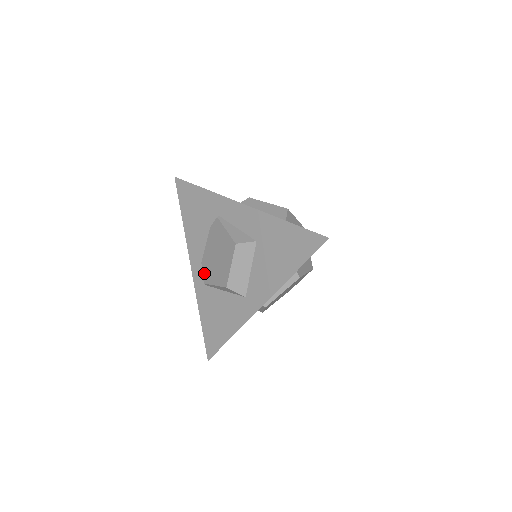
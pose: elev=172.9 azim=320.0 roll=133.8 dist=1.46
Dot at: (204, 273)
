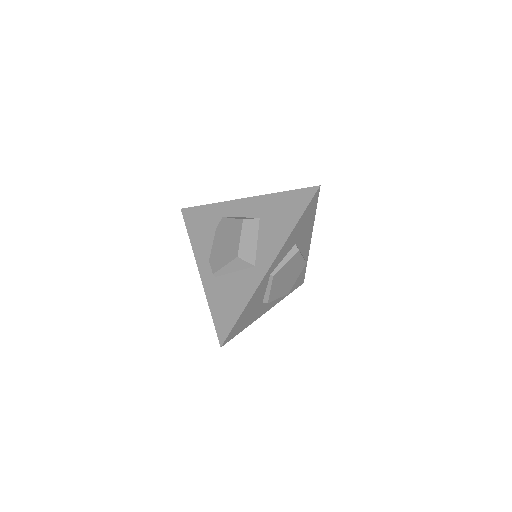
Dot at: (213, 266)
